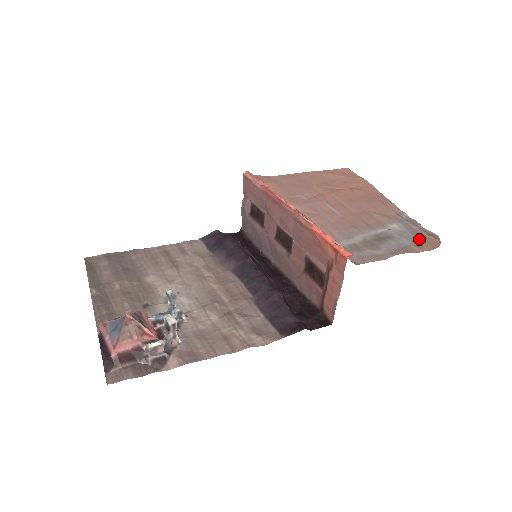
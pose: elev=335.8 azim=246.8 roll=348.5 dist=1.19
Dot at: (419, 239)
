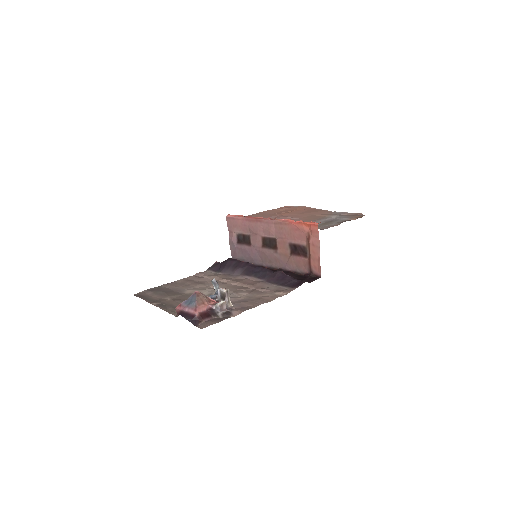
Dot at: (351, 216)
